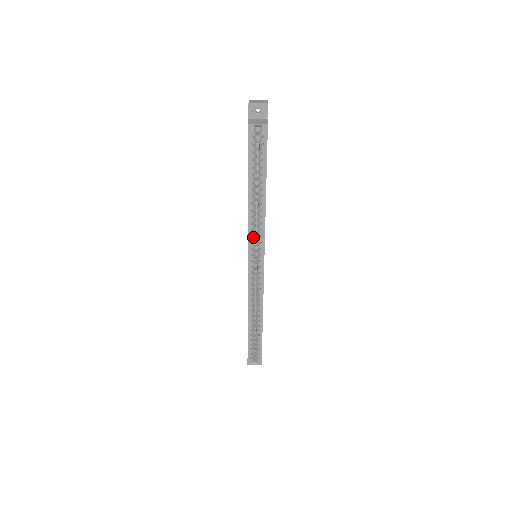
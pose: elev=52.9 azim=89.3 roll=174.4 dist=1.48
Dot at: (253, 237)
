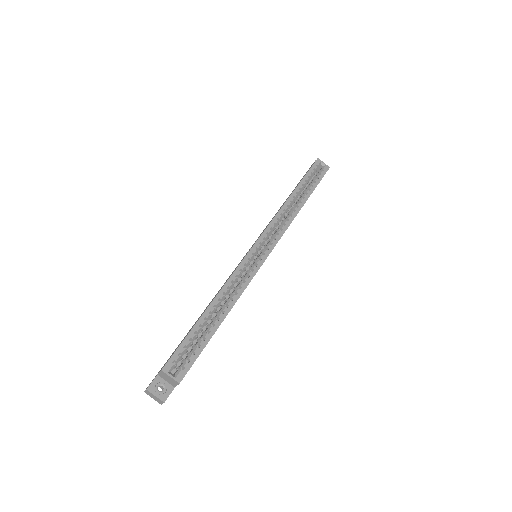
Dot at: (274, 226)
